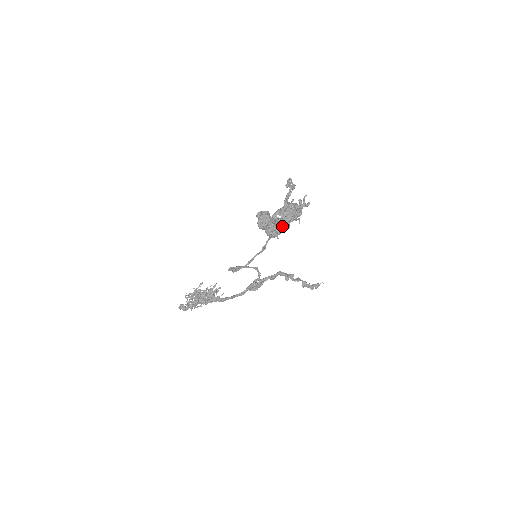
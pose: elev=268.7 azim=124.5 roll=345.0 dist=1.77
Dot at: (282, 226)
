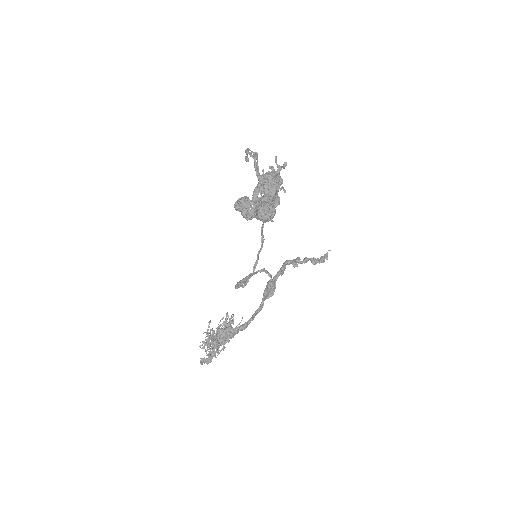
Dot at: (272, 202)
